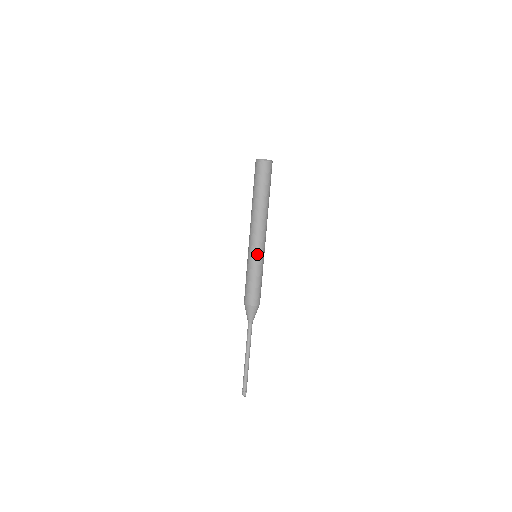
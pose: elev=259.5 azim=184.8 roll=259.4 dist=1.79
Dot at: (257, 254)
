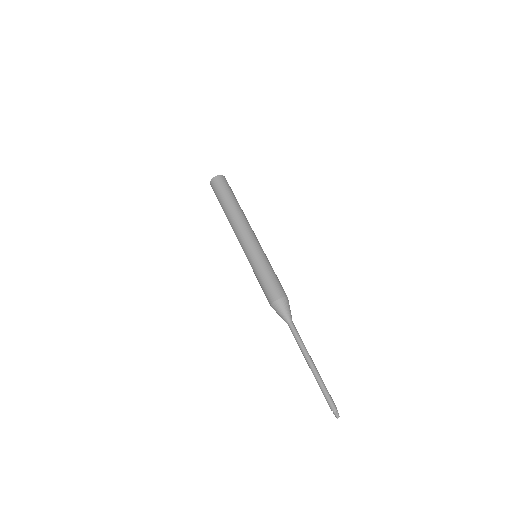
Dot at: (249, 252)
